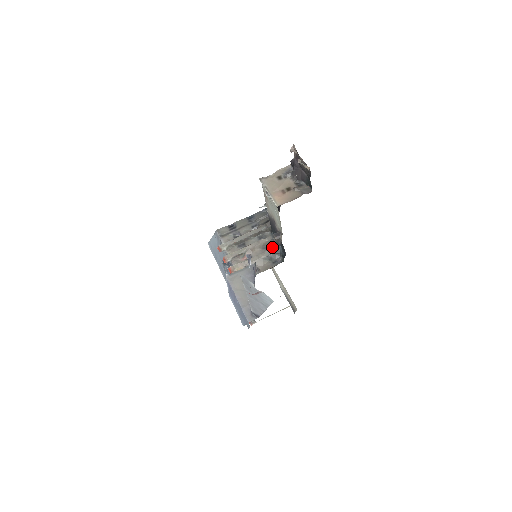
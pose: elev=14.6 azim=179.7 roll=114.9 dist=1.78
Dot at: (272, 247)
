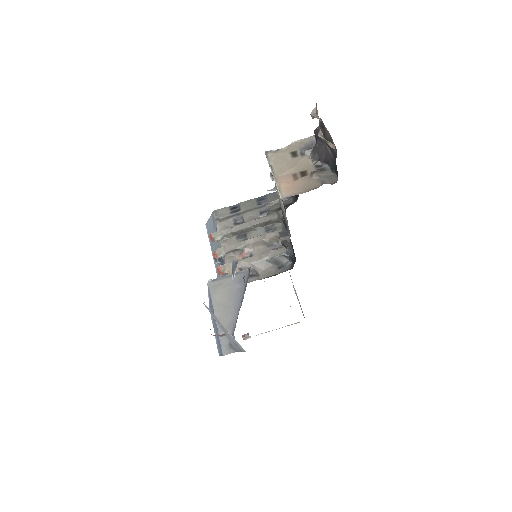
Dot at: (281, 245)
